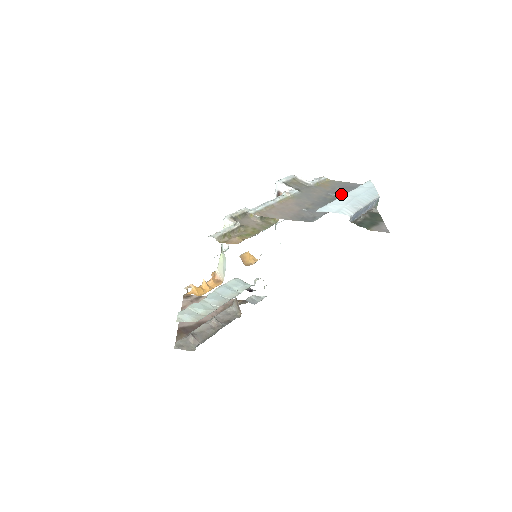
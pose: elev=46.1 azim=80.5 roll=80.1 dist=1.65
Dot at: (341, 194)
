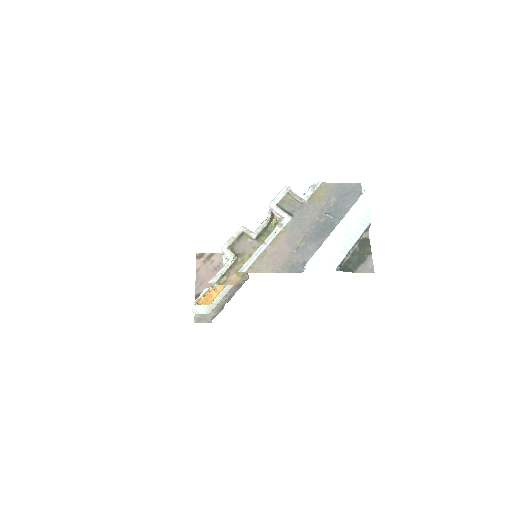
Dot at: (335, 211)
